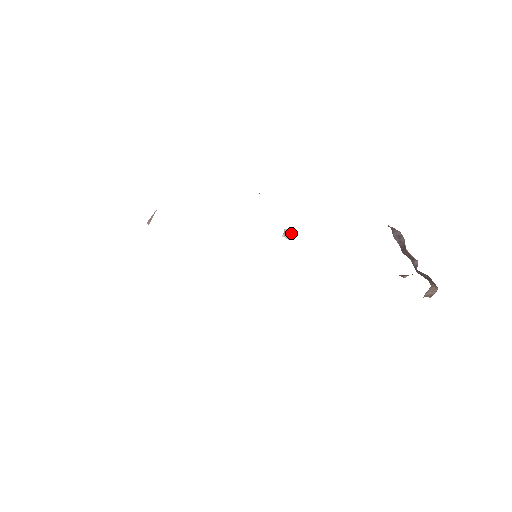
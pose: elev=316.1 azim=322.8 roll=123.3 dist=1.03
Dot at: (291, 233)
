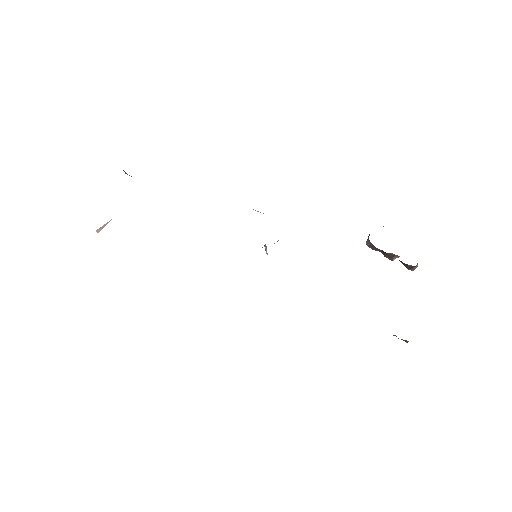
Dot at: (266, 249)
